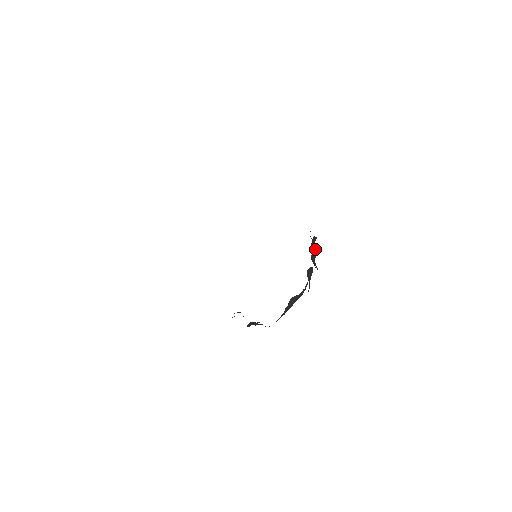
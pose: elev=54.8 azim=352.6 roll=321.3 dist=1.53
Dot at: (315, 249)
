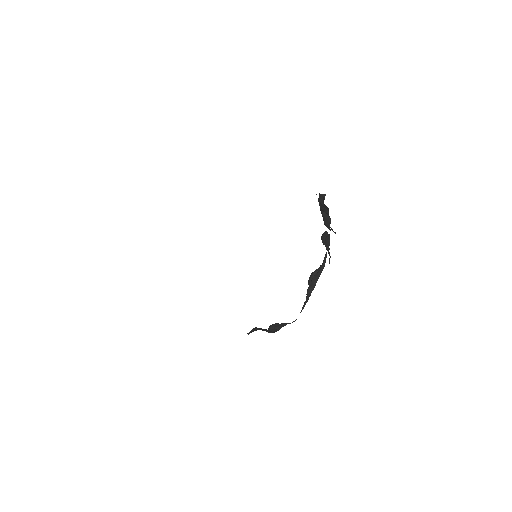
Dot at: (327, 213)
